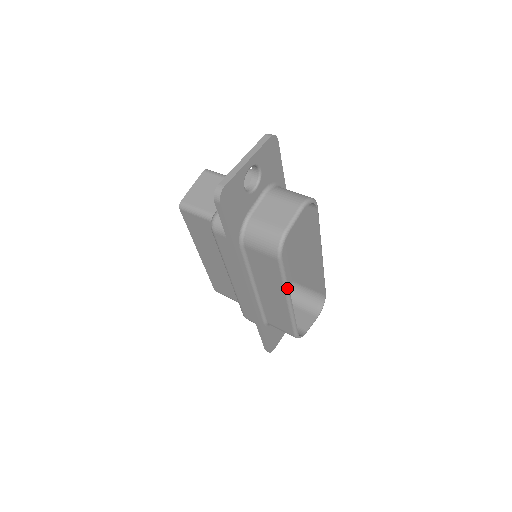
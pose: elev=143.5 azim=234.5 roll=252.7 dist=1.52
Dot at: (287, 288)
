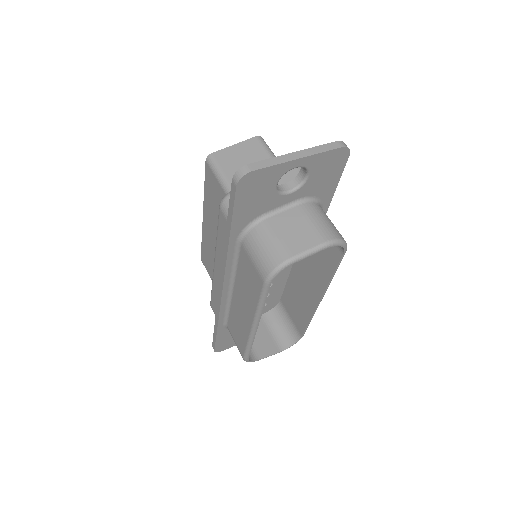
Dot at: (259, 314)
